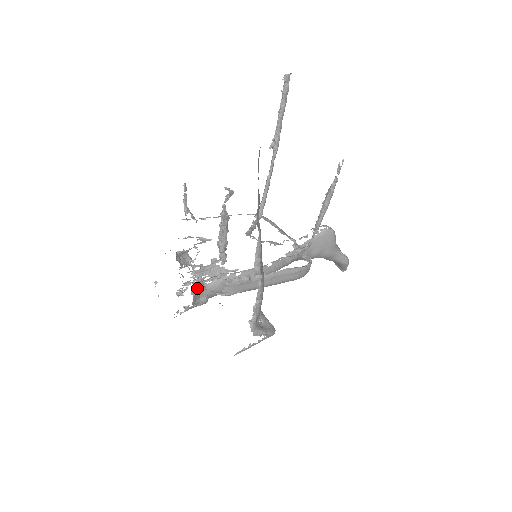
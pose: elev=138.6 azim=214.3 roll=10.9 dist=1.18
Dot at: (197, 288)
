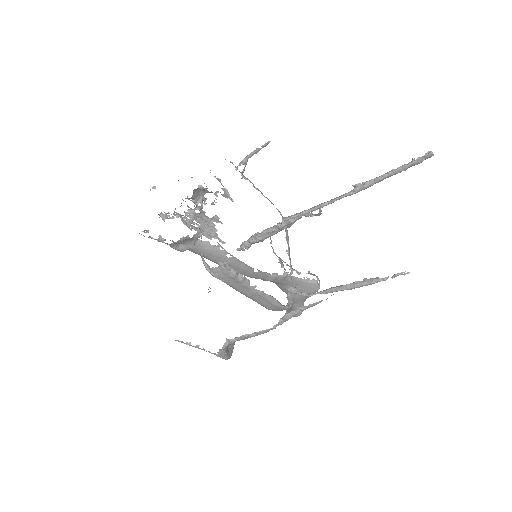
Dot at: (191, 238)
